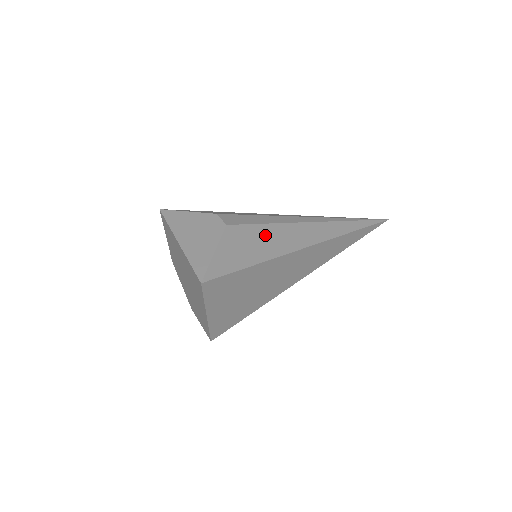
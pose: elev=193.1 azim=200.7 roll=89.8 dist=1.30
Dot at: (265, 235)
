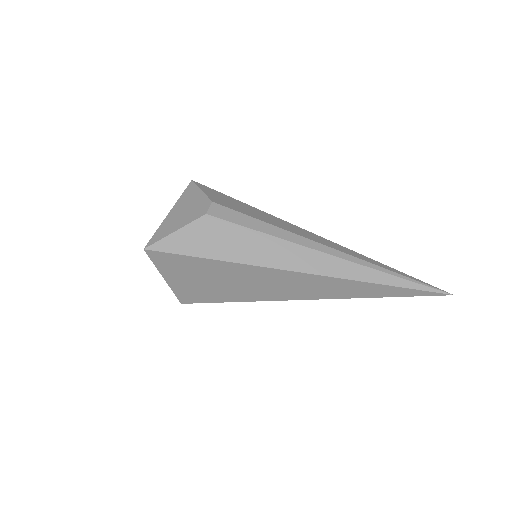
Dot at: (242, 239)
